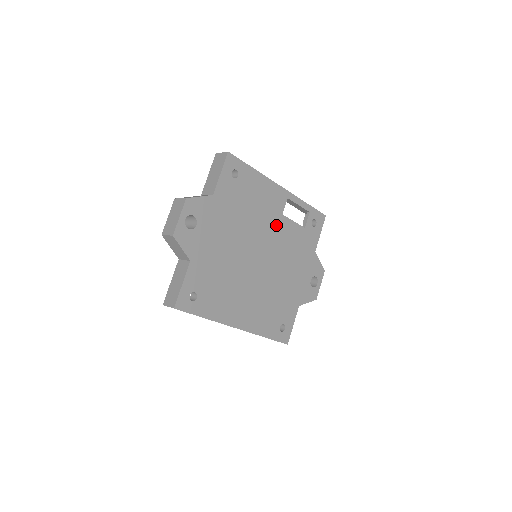
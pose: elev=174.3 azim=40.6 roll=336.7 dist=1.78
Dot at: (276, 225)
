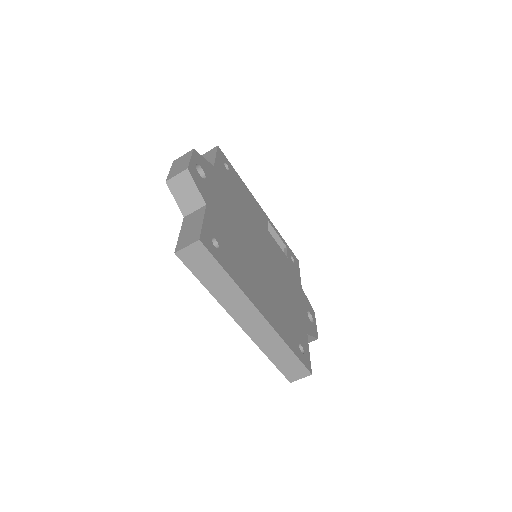
Dot at: (266, 236)
